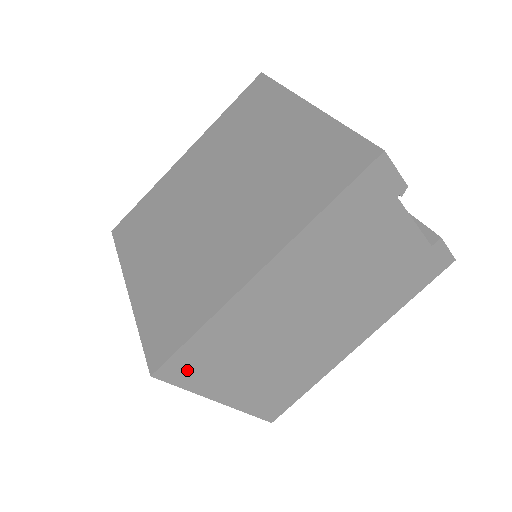
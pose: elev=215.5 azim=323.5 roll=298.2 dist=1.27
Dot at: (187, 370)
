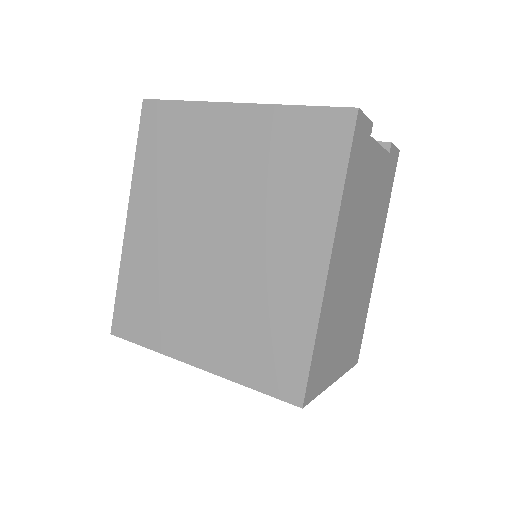
Dot at: (316, 380)
